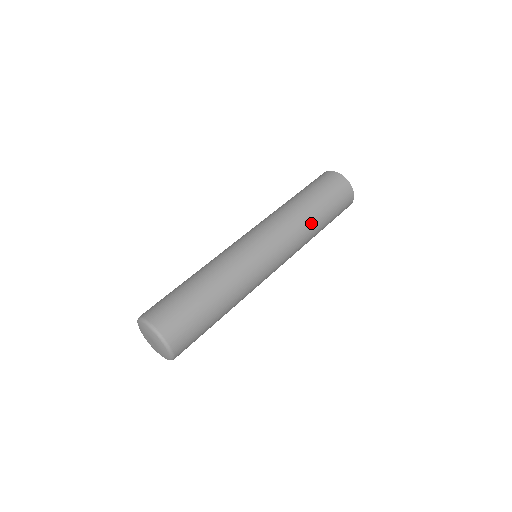
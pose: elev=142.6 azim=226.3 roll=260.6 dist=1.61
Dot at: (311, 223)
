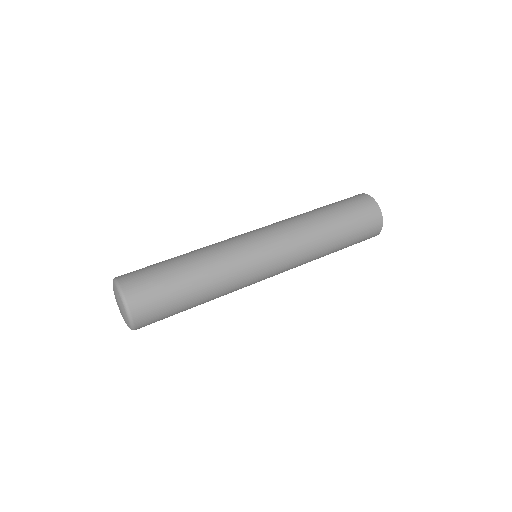
Dot at: (316, 222)
